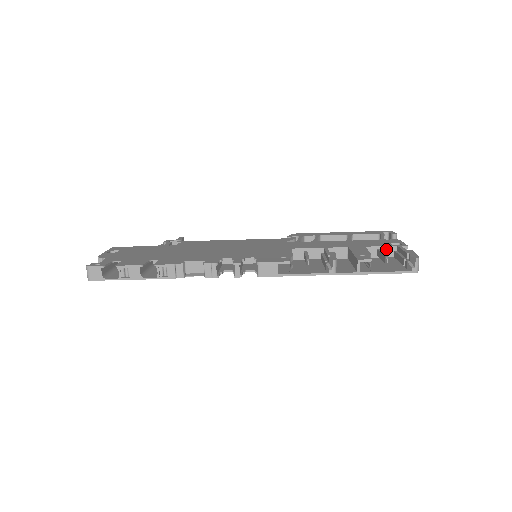
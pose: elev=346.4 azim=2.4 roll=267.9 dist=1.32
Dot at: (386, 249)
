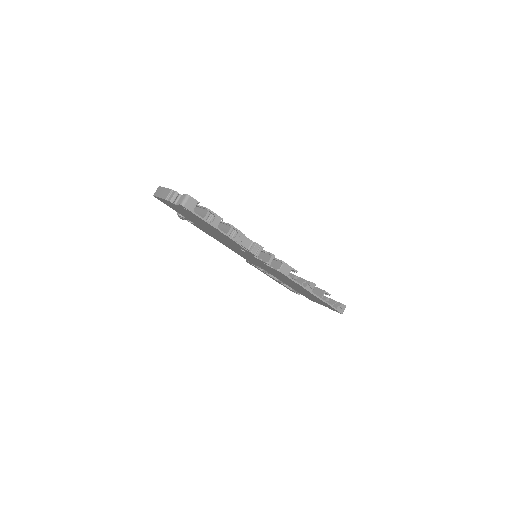
Dot at: occluded
